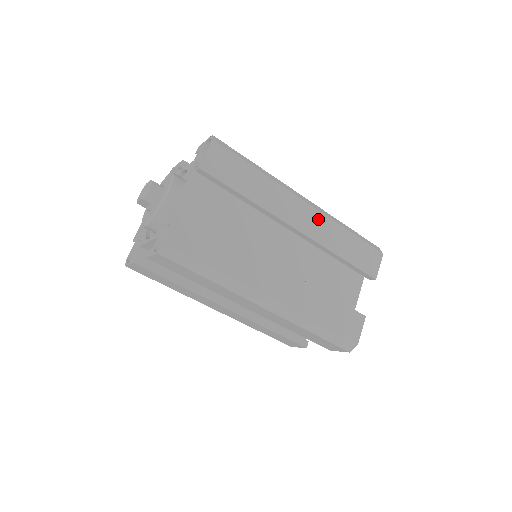
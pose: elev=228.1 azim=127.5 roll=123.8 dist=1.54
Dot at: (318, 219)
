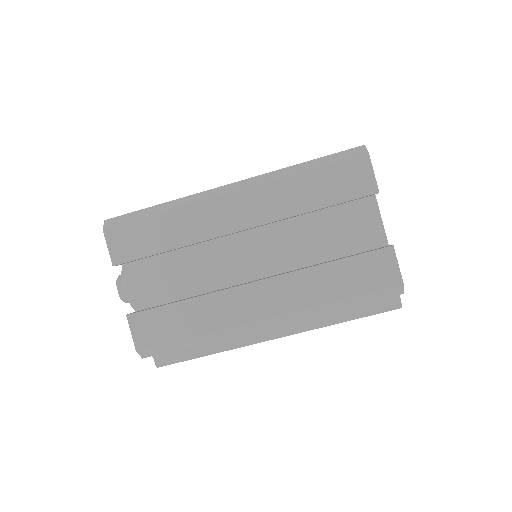
Dot at: occluded
